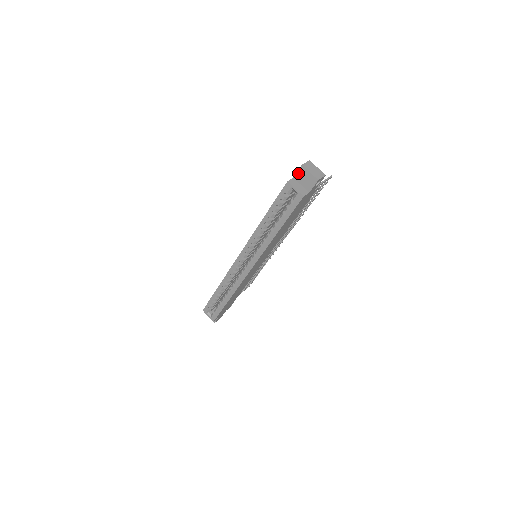
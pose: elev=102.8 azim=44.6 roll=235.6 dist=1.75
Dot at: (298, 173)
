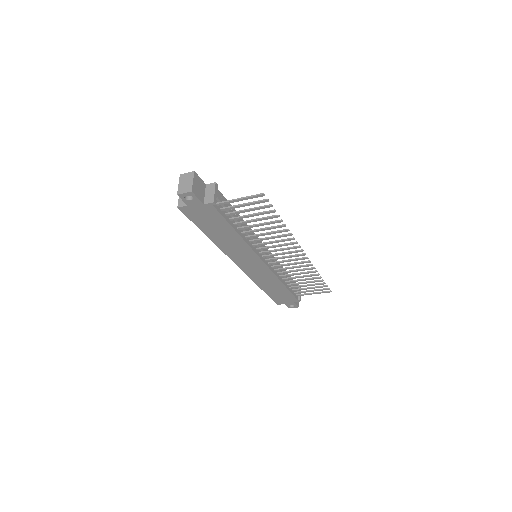
Dot at: occluded
